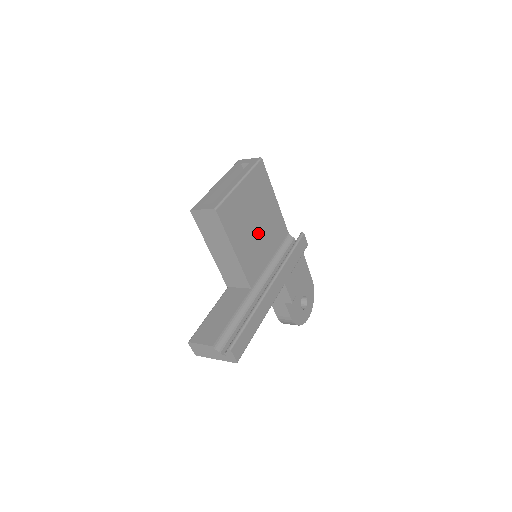
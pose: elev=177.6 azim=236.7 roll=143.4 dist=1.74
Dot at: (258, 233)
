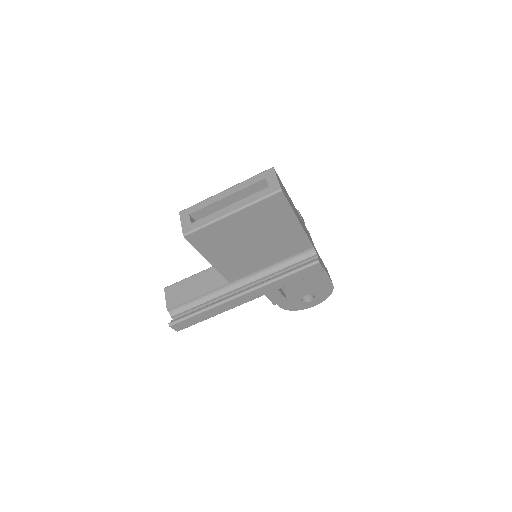
Dot at: (253, 249)
